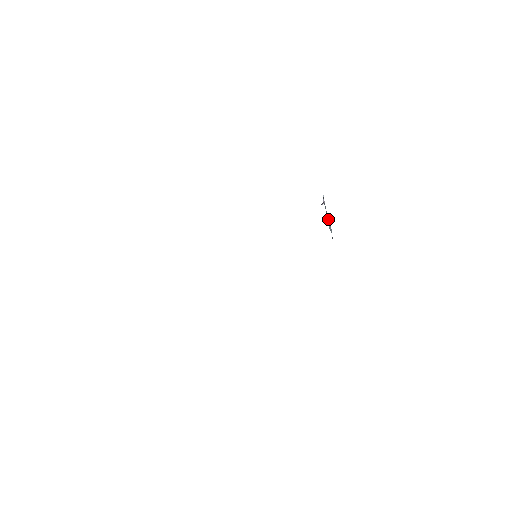
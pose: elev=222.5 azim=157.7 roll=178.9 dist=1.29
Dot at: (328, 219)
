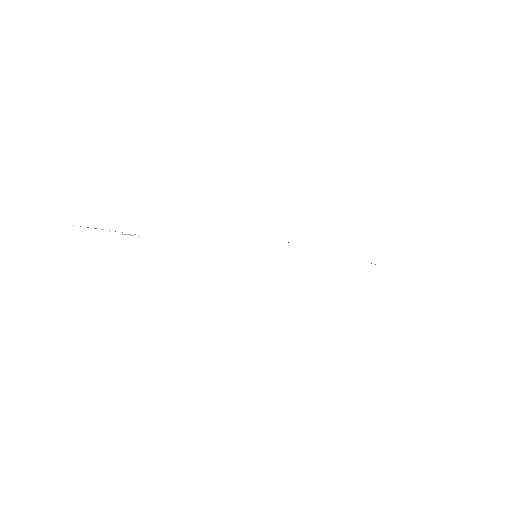
Dot at: occluded
